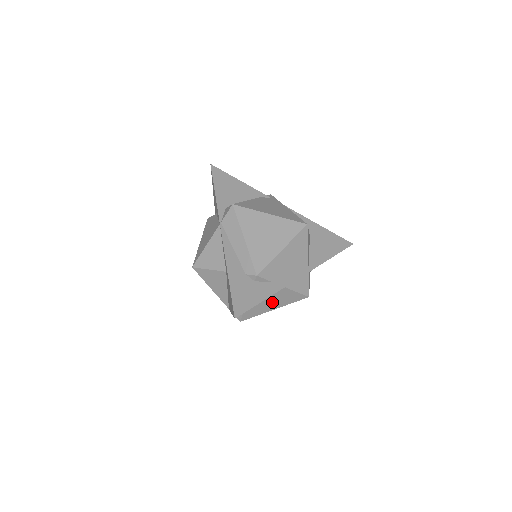
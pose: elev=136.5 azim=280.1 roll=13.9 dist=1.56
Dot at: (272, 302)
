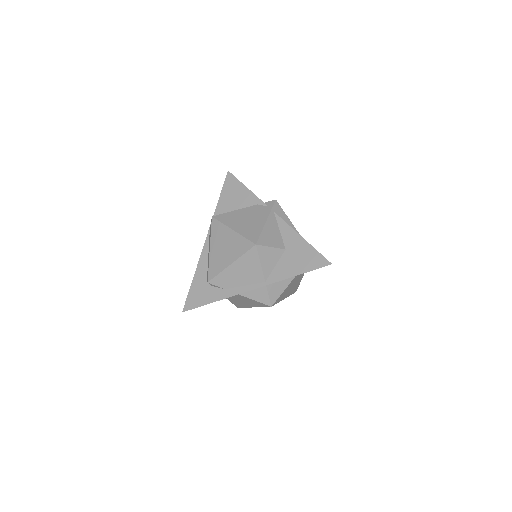
Dot at: (245, 302)
